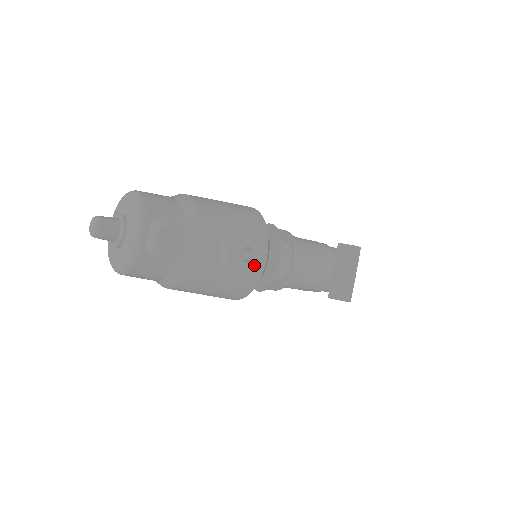
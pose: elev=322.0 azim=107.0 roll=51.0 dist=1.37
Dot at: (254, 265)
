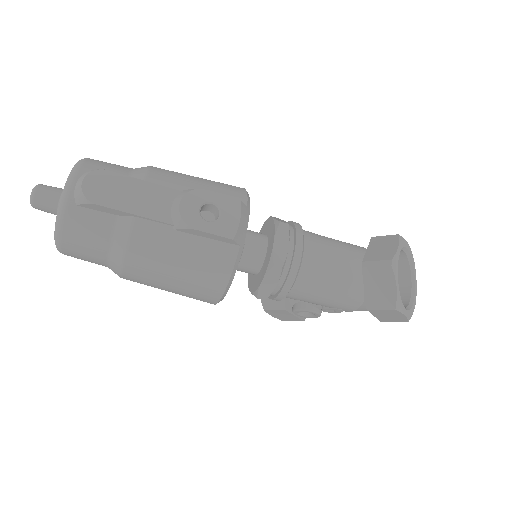
Dot at: (220, 226)
